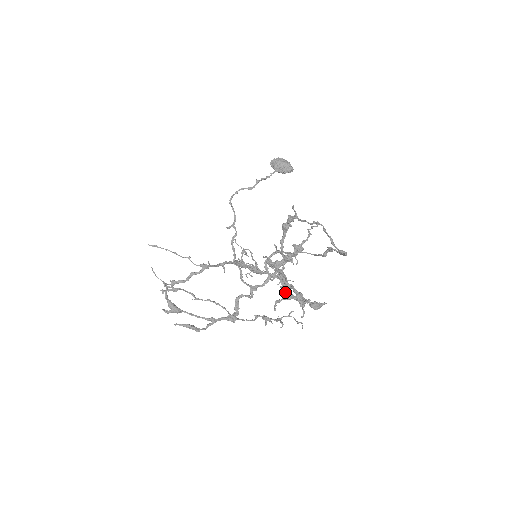
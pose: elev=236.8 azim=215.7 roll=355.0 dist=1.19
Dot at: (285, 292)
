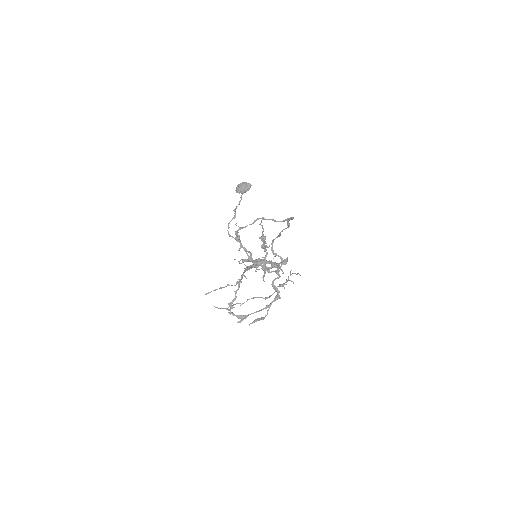
Dot at: (263, 269)
